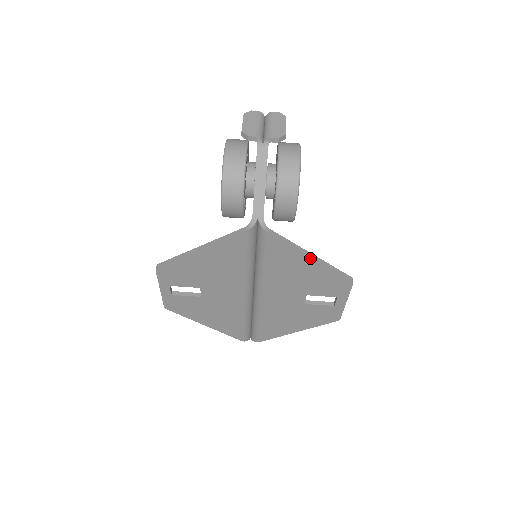
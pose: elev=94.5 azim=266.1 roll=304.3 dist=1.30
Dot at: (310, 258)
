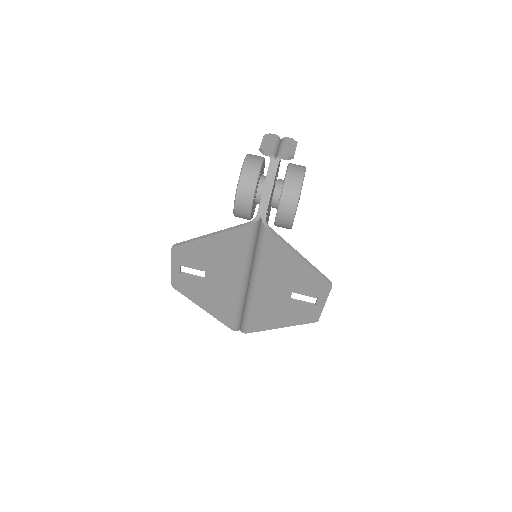
Dot at: (299, 257)
